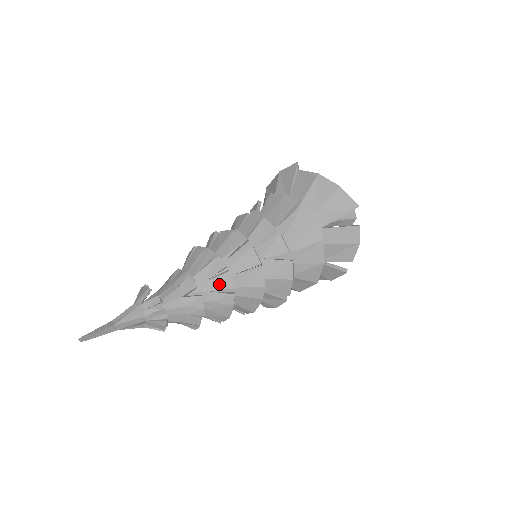
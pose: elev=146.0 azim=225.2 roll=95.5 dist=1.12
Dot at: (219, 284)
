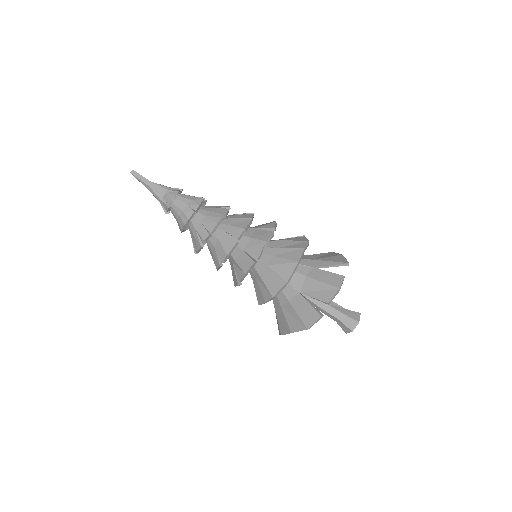
Dot at: (218, 211)
